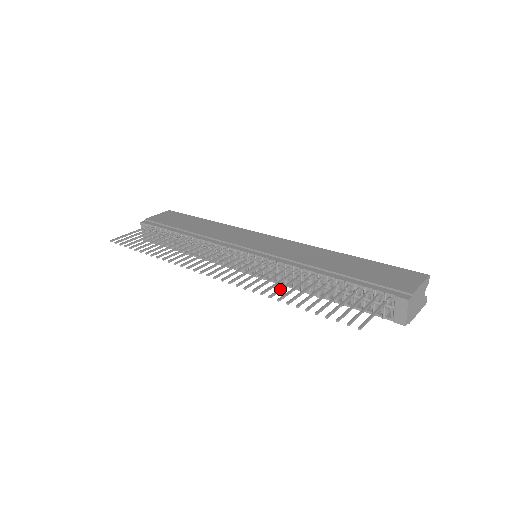
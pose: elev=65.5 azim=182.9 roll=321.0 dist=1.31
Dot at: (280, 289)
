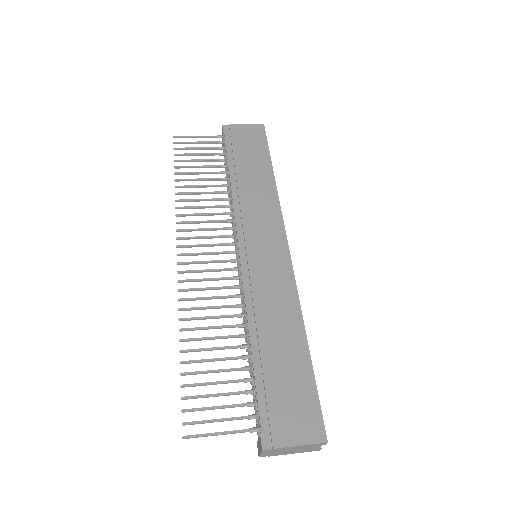
Dot at: (198, 328)
